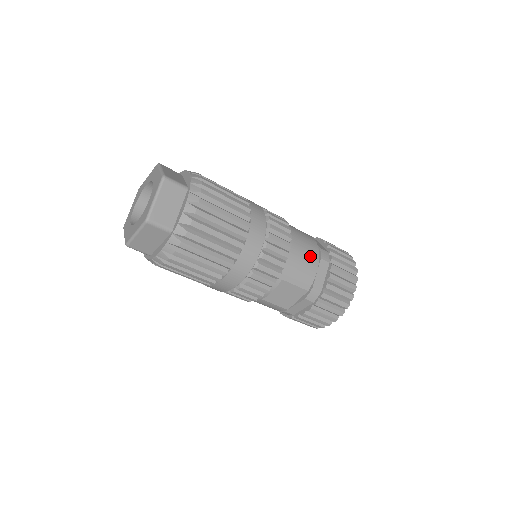
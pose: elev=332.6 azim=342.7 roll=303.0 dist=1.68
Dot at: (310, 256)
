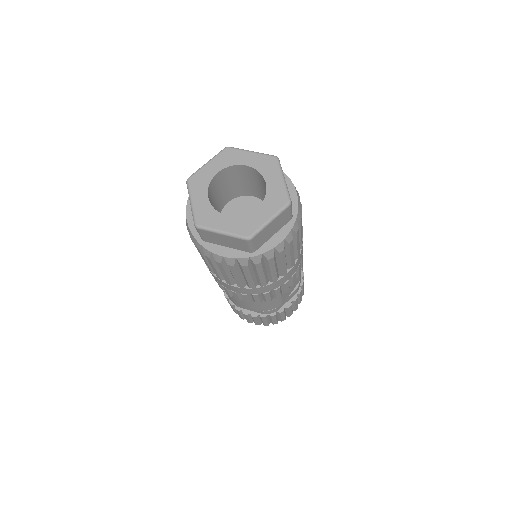
Dot at: occluded
